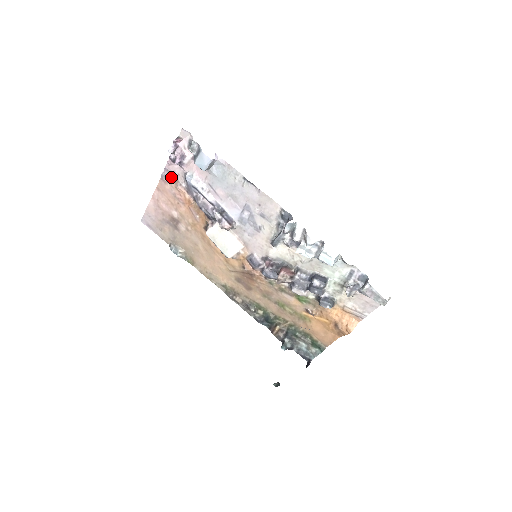
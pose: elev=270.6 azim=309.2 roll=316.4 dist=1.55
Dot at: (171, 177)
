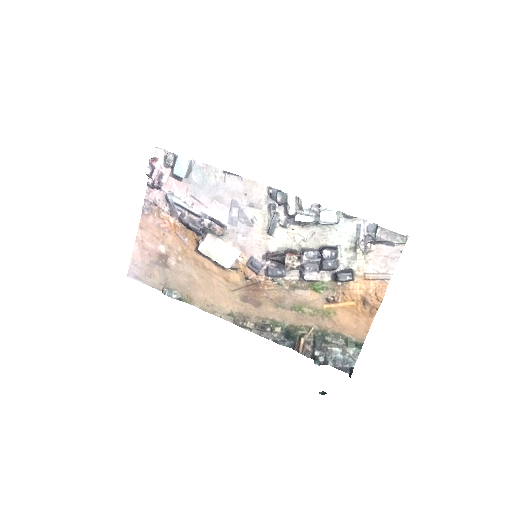
Dot at: (152, 207)
